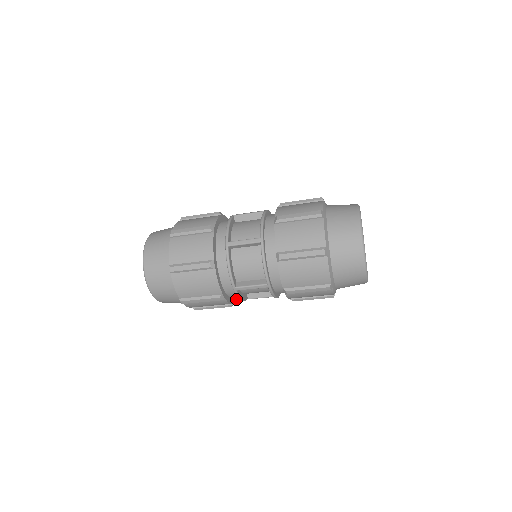
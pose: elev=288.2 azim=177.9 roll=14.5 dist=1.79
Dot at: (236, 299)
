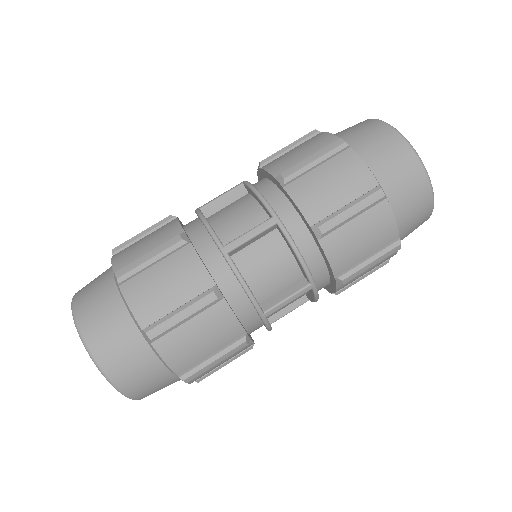
Dot at: occluded
